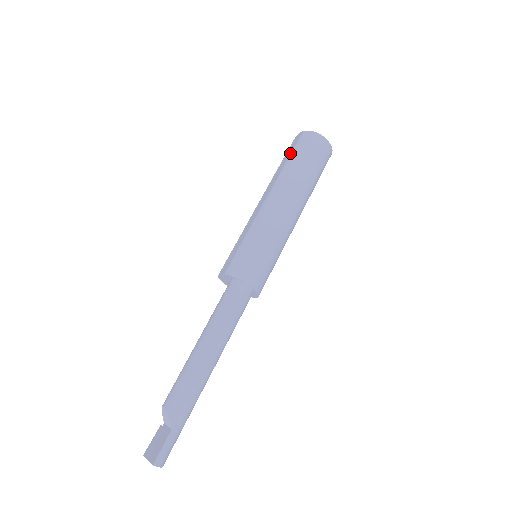
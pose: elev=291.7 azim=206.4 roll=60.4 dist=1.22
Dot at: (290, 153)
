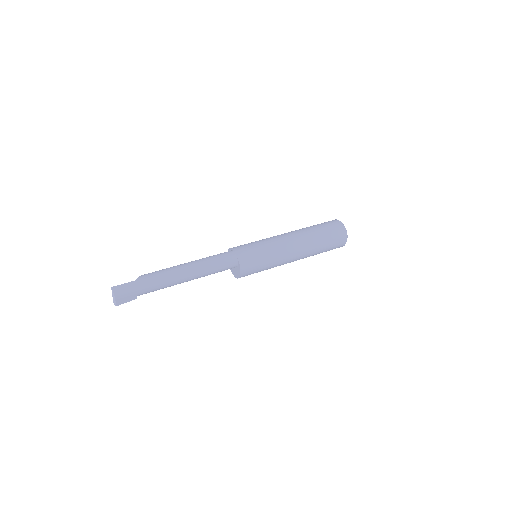
Dot at: occluded
